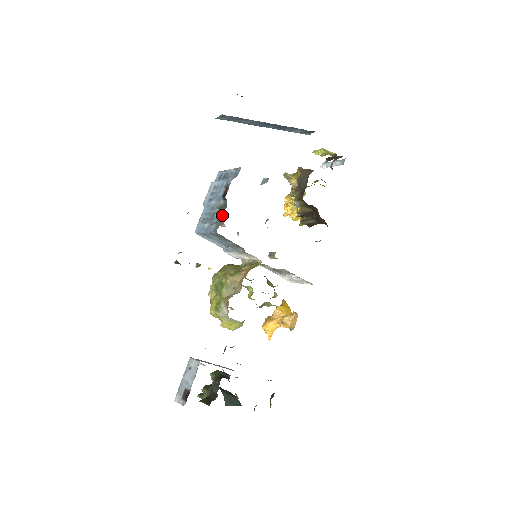
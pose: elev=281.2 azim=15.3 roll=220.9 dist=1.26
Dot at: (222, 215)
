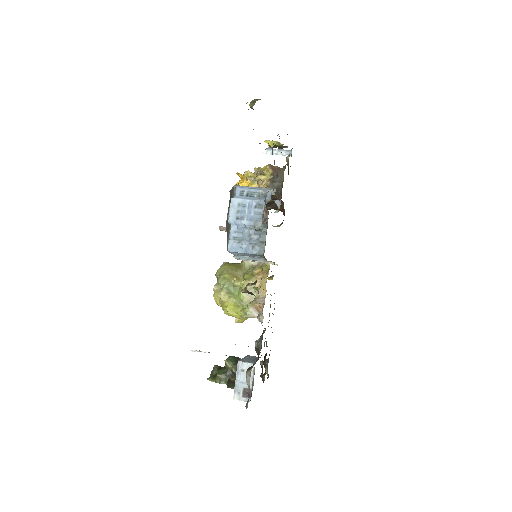
Dot at: (265, 238)
